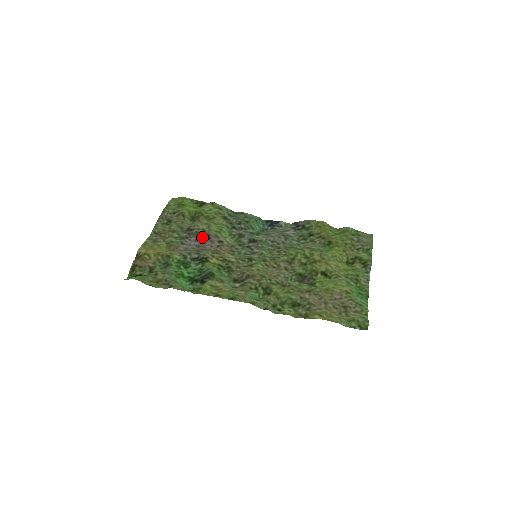
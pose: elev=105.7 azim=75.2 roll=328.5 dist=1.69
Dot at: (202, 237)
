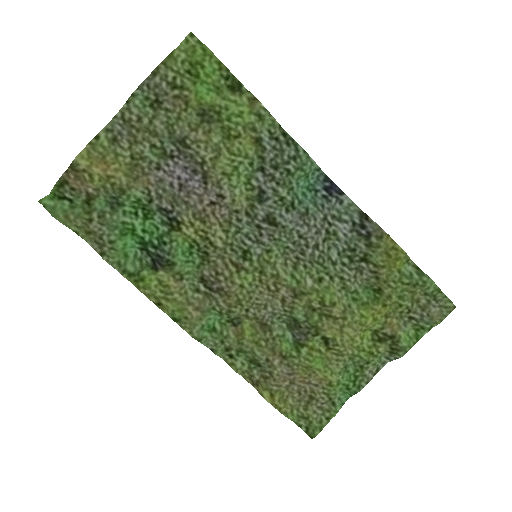
Dot at: (195, 172)
